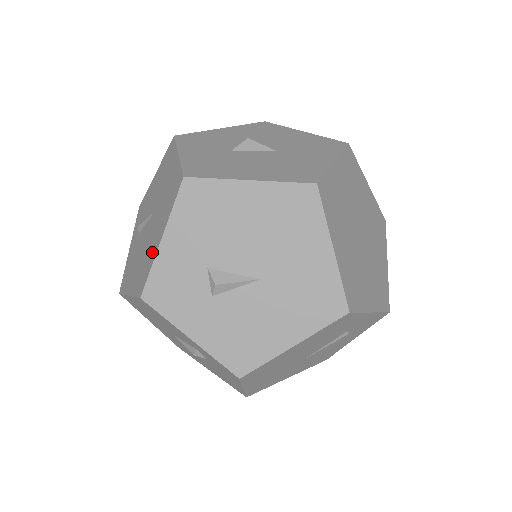
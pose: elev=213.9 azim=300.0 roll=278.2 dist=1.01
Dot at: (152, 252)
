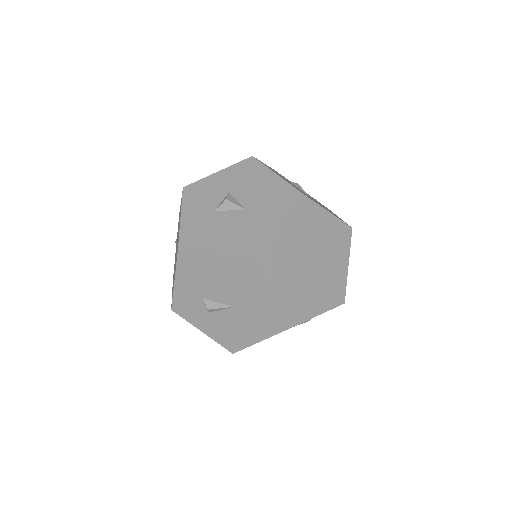
Dot at: occluded
